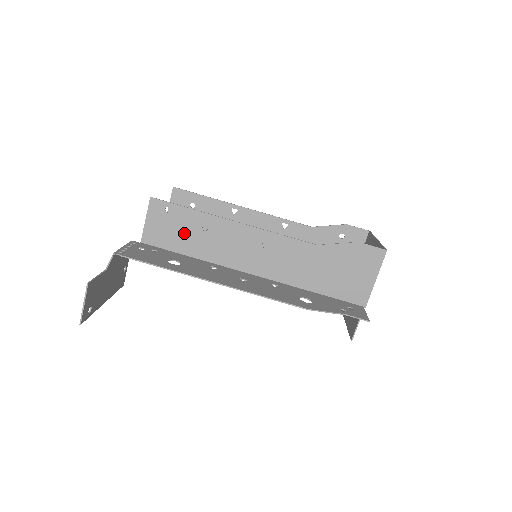
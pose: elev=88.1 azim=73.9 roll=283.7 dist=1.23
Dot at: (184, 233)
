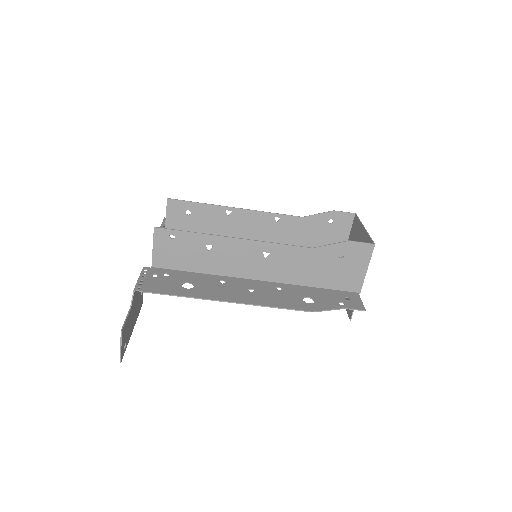
Dot at: (190, 254)
